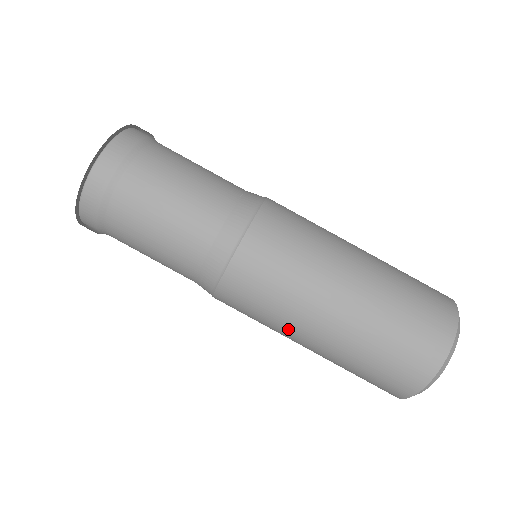
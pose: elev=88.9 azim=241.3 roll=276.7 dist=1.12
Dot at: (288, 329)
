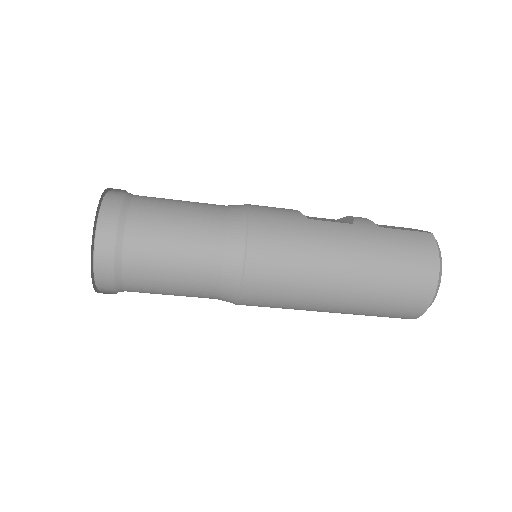
Dot at: occluded
